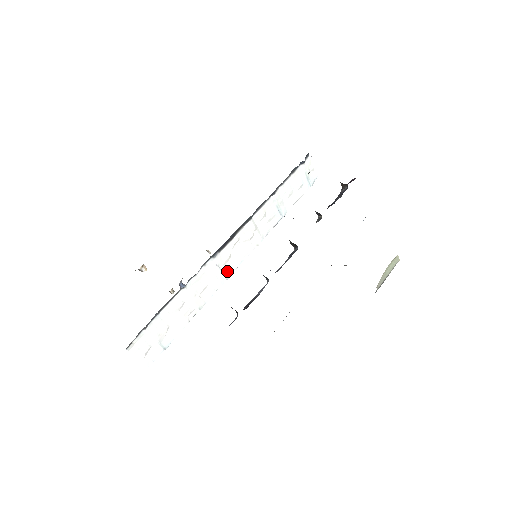
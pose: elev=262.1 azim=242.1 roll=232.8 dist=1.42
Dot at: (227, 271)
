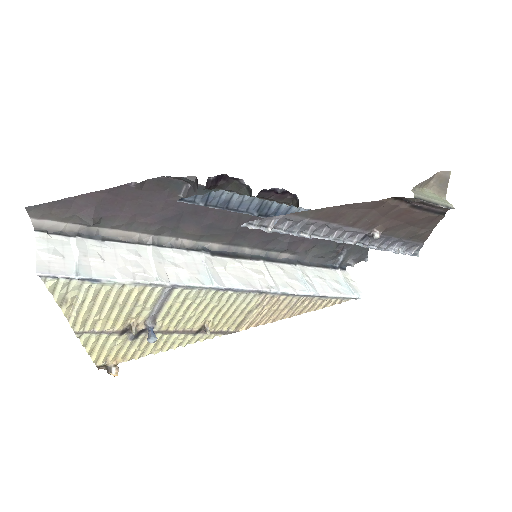
Dot at: (215, 278)
